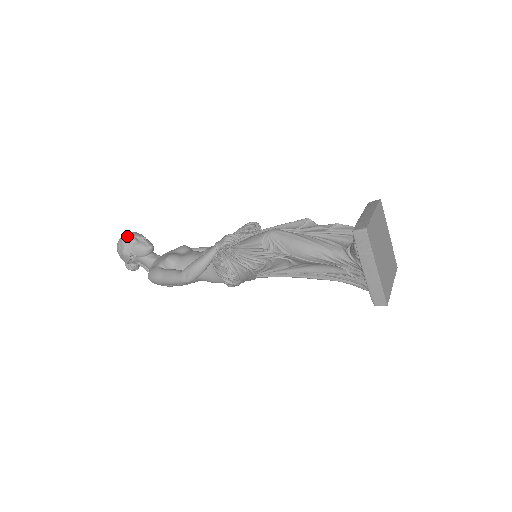
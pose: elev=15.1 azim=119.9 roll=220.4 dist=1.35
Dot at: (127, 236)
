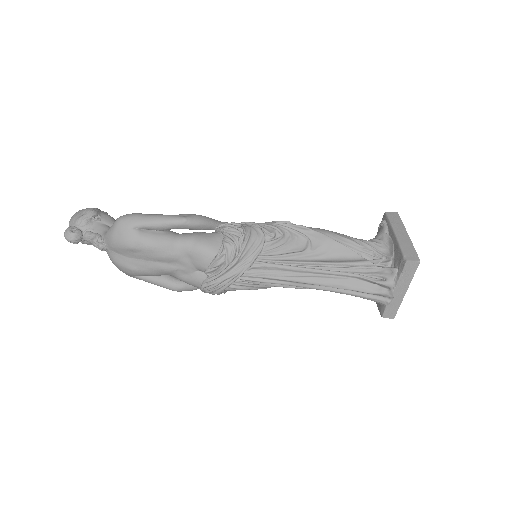
Dot at: occluded
